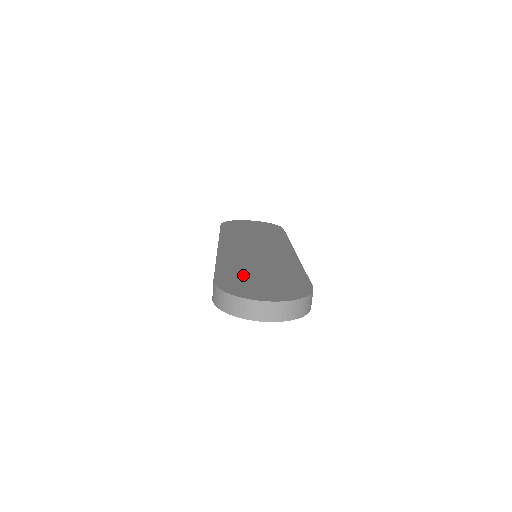
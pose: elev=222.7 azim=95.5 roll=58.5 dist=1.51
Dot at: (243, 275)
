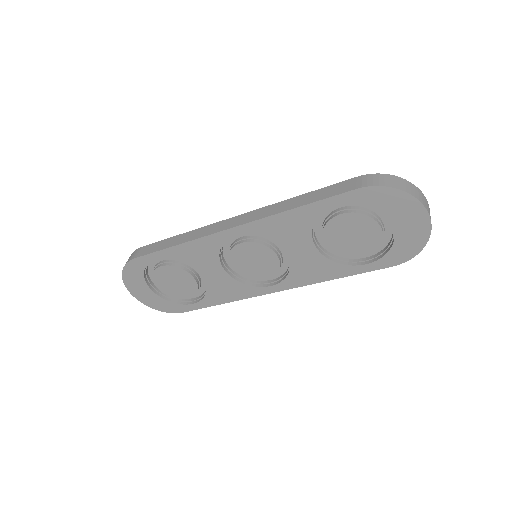
Dot at: occluded
